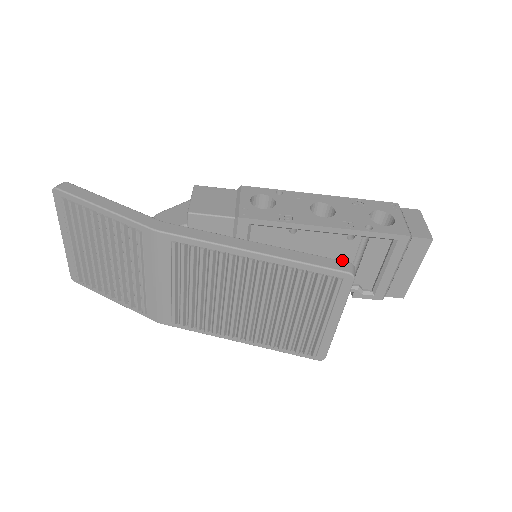
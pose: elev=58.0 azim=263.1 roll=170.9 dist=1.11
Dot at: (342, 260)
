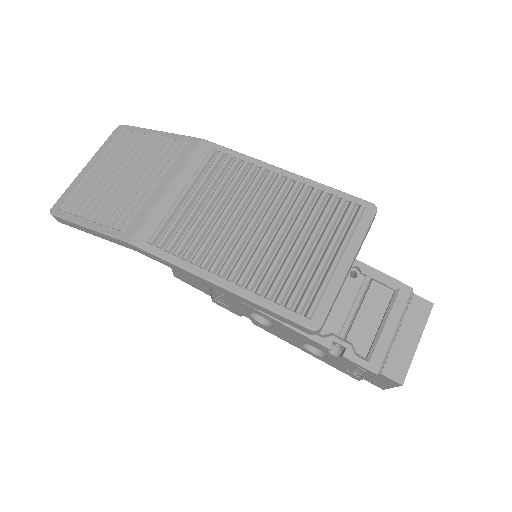
Dot at: (340, 301)
